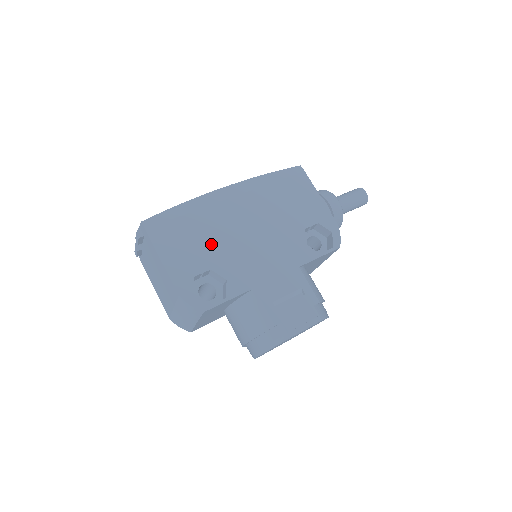
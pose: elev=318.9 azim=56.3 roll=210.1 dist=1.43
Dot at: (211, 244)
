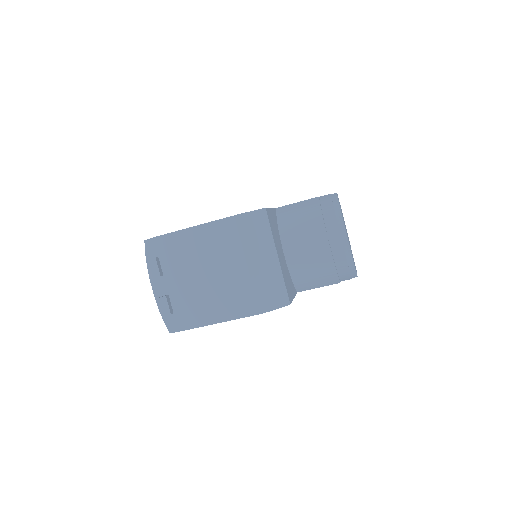
Dot at: occluded
